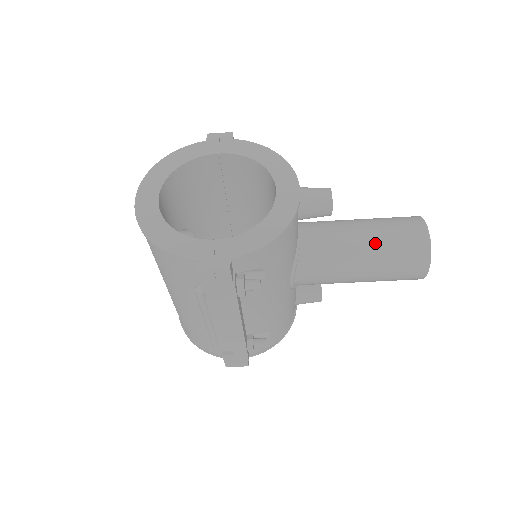
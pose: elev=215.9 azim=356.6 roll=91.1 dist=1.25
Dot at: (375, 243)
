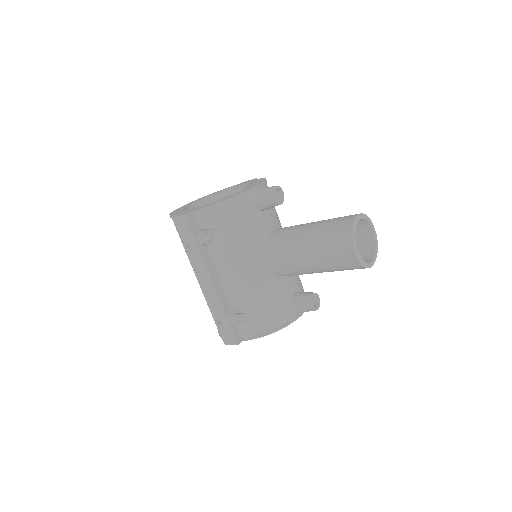
Dot at: (315, 228)
